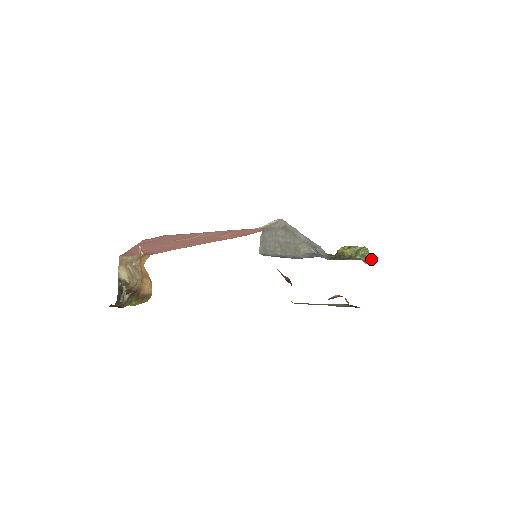
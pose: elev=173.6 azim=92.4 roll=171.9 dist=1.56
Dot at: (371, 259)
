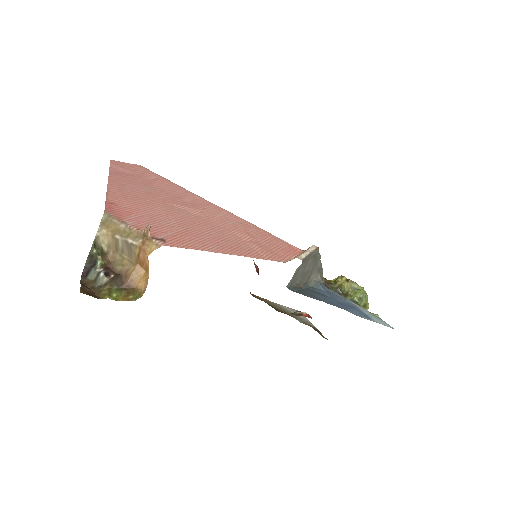
Dot at: (368, 308)
